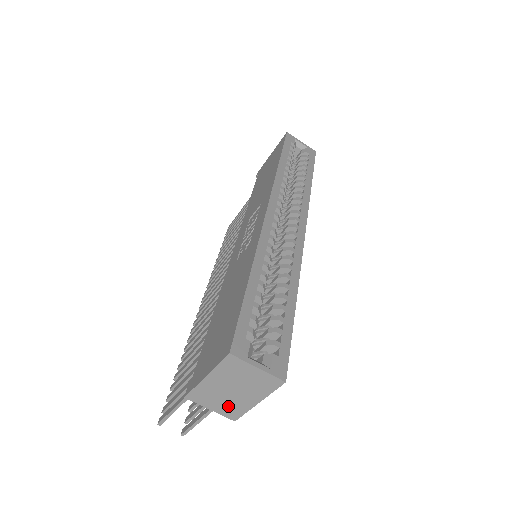
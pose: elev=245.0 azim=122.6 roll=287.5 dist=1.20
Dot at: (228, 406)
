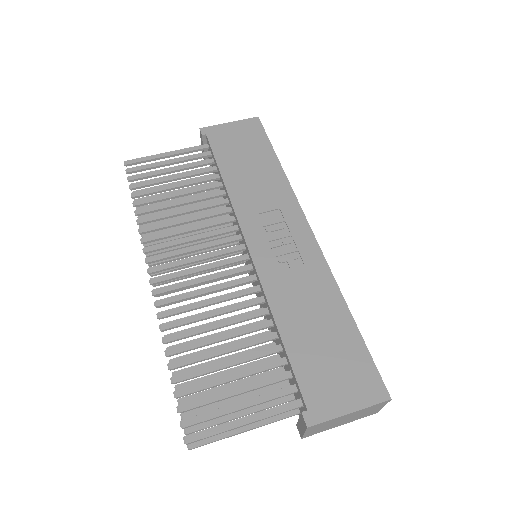
Dot at: (320, 430)
